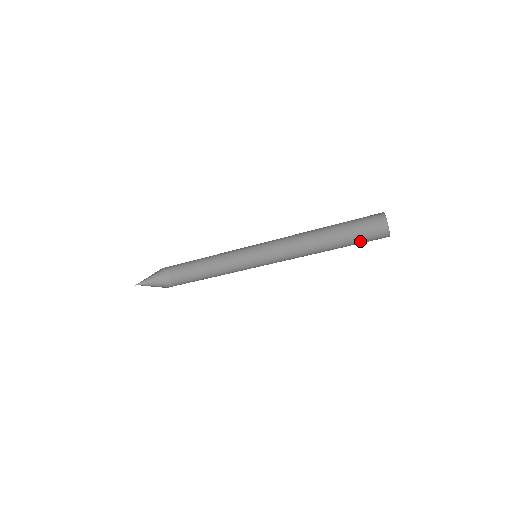
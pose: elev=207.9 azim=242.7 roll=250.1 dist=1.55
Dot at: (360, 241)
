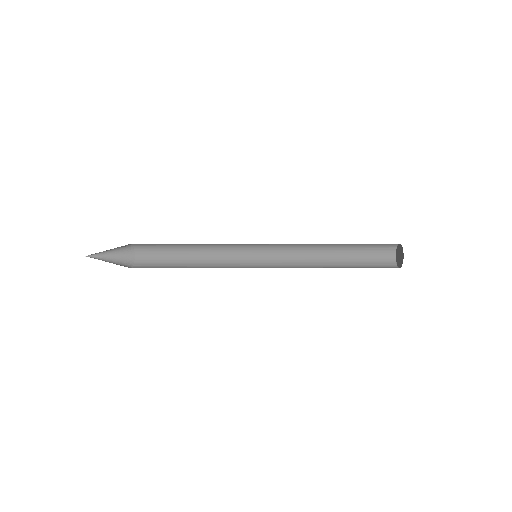
Dot at: occluded
